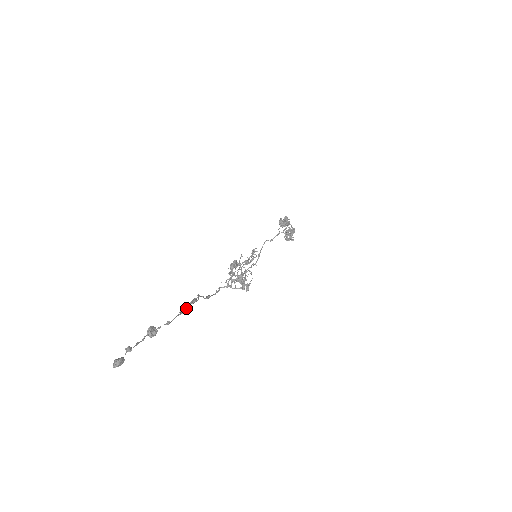
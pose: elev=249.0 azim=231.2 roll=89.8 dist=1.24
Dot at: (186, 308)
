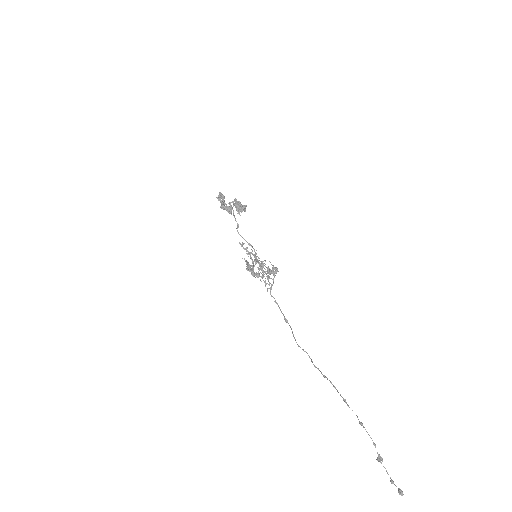
Dot at: occluded
